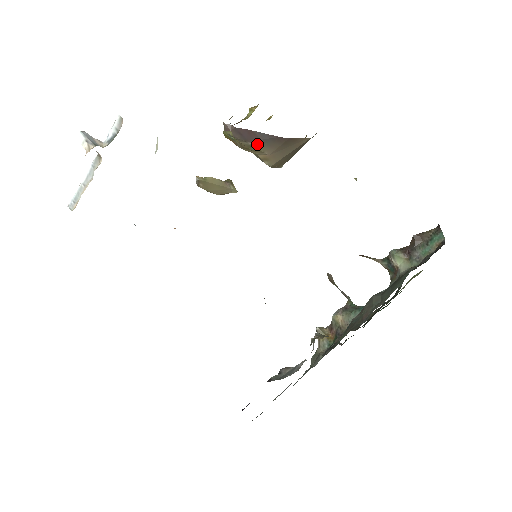
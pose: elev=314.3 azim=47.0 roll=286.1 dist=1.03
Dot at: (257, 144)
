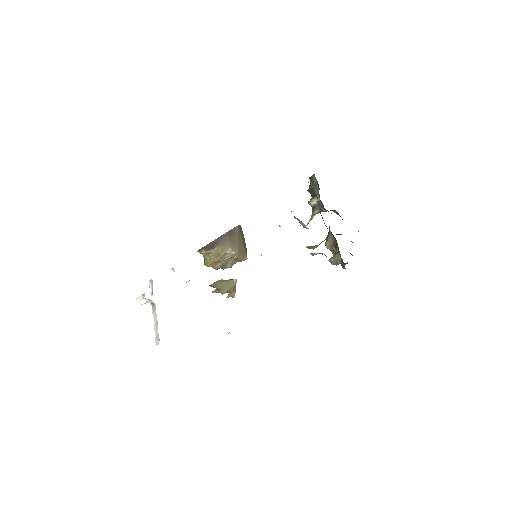
Dot at: (219, 246)
